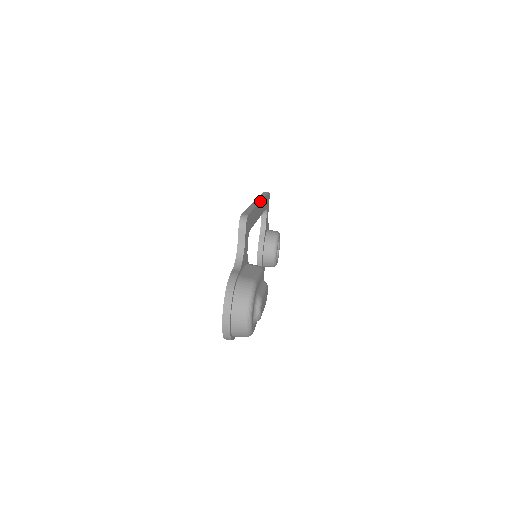
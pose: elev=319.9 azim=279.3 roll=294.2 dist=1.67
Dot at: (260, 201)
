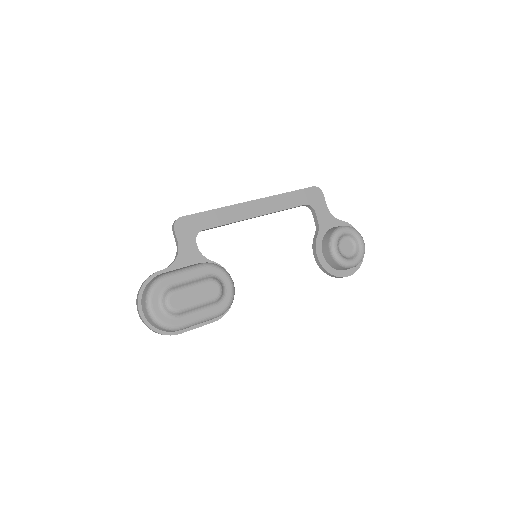
Dot at: (254, 200)
